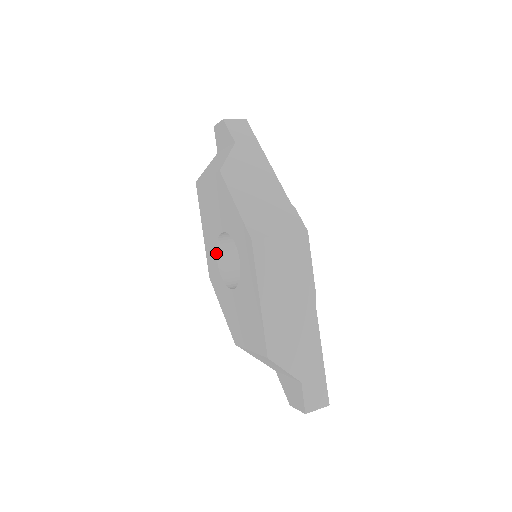
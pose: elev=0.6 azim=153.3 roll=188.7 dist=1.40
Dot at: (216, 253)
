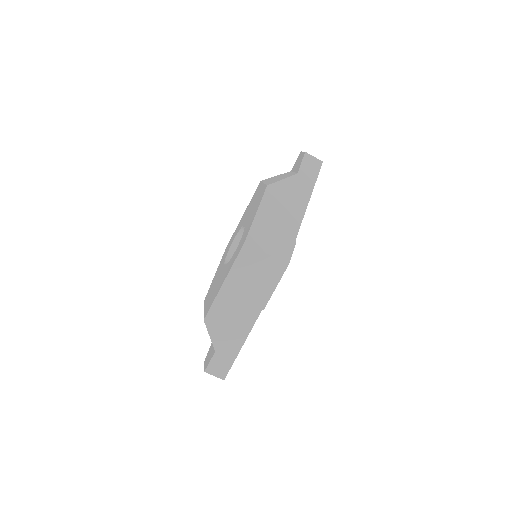
Dot at: (236, 235)
